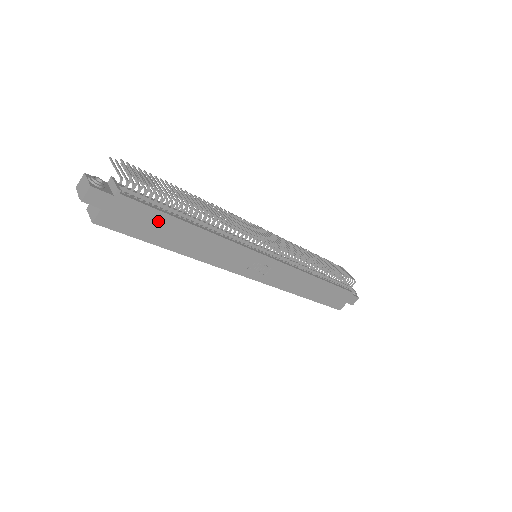
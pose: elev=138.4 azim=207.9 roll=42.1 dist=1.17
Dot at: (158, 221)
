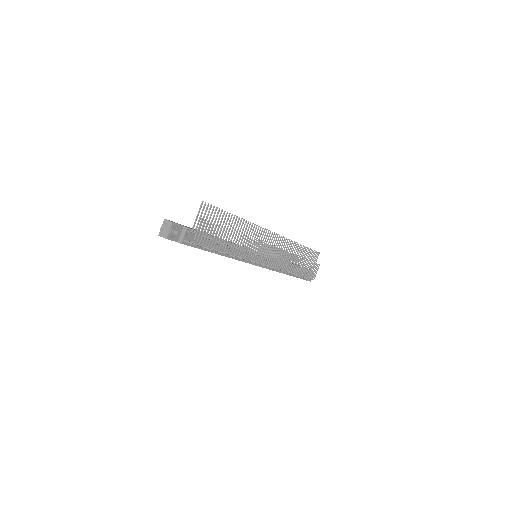
Dot at: occluded
